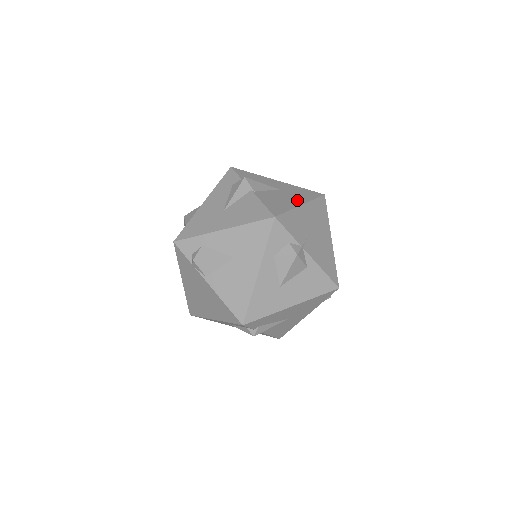
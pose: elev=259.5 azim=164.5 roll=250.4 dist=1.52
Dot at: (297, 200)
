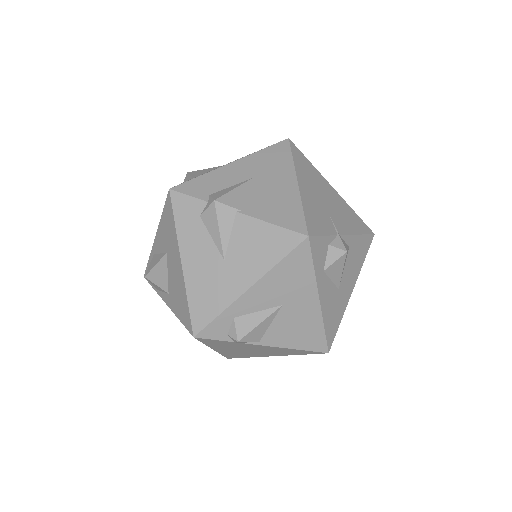
Dot at: (285, 179)
